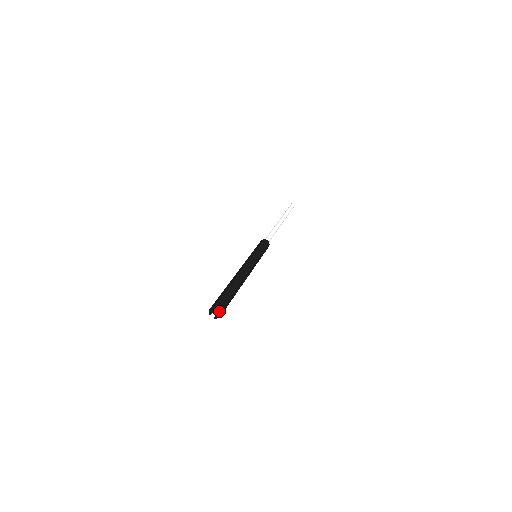
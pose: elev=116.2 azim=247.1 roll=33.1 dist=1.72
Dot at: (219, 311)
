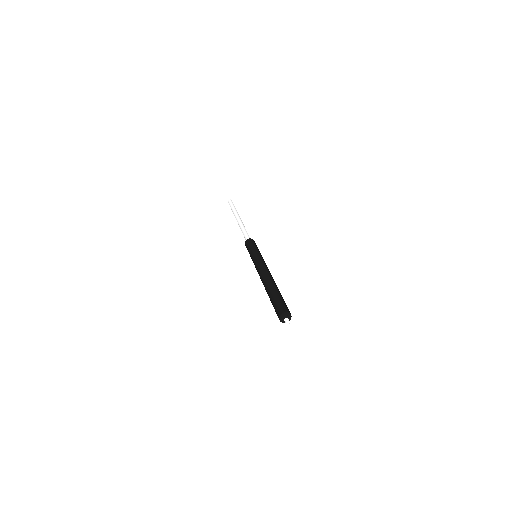
Dot at: (287, 313)
